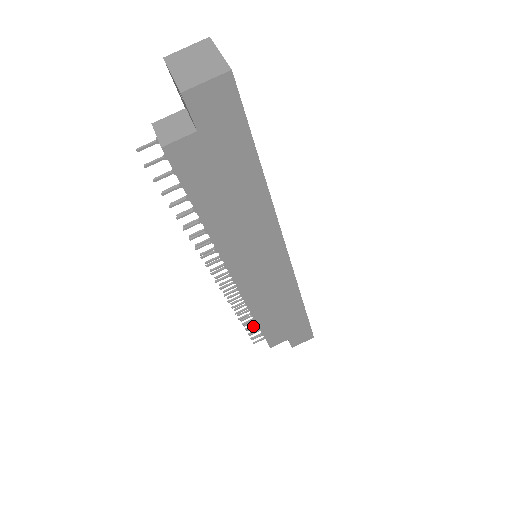
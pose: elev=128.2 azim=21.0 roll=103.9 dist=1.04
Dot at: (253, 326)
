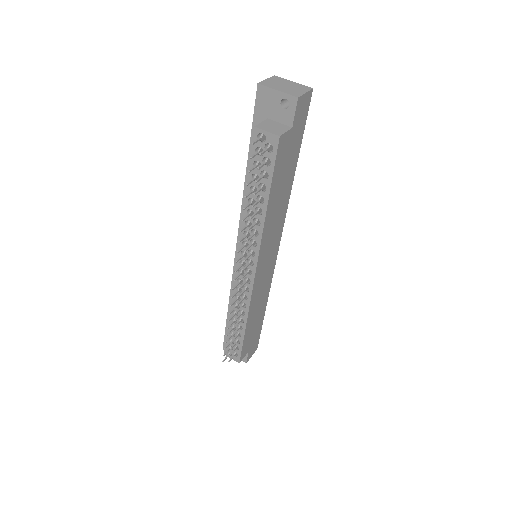
Dot at: (236, 337)
